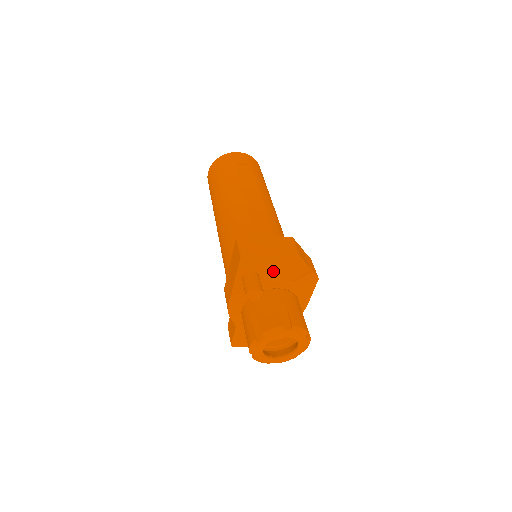
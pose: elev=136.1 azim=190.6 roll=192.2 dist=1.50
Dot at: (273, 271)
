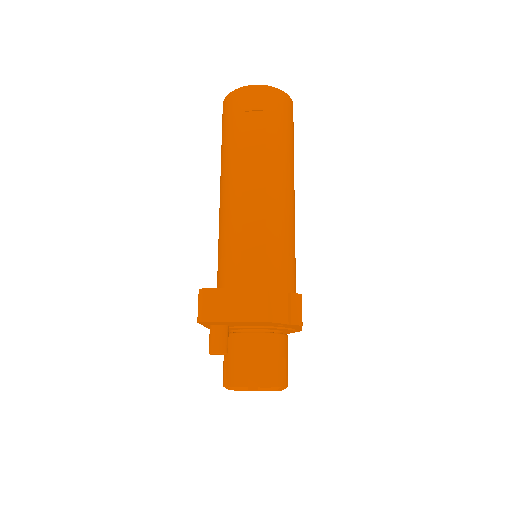
Dot at: (243, 324)
